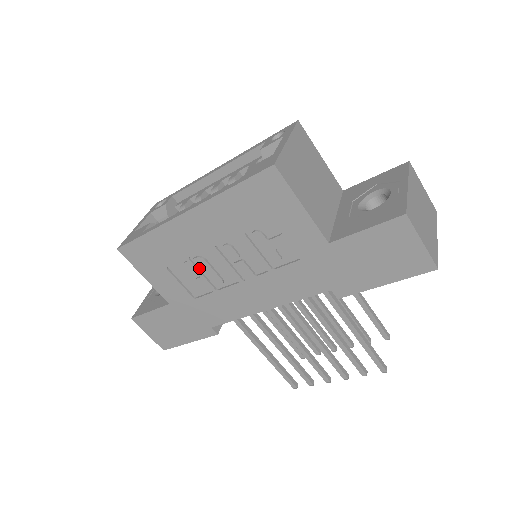
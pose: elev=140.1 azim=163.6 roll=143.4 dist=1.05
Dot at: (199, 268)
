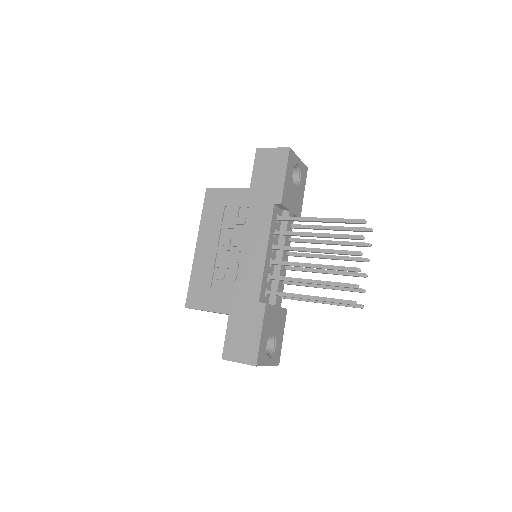
Dot at: (223, 270)
